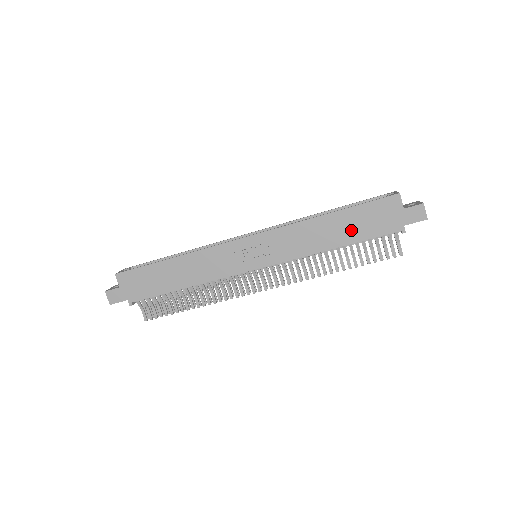
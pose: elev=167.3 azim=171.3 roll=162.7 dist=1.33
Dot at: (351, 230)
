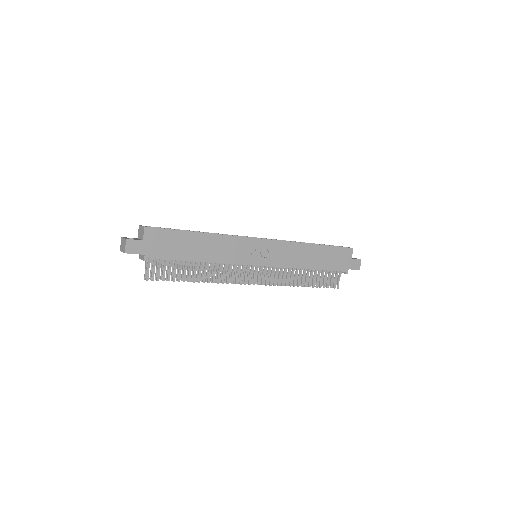
Dot at: (323, 261)
